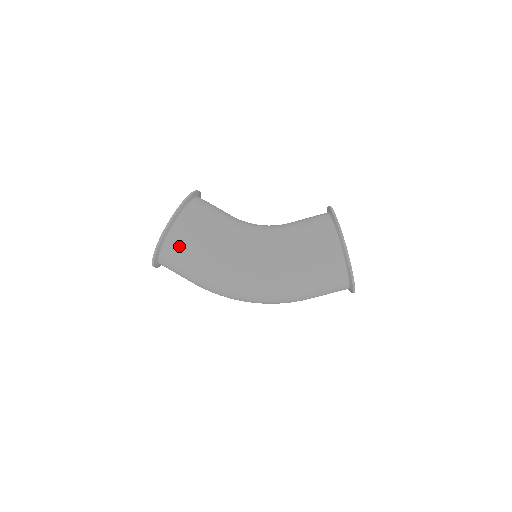
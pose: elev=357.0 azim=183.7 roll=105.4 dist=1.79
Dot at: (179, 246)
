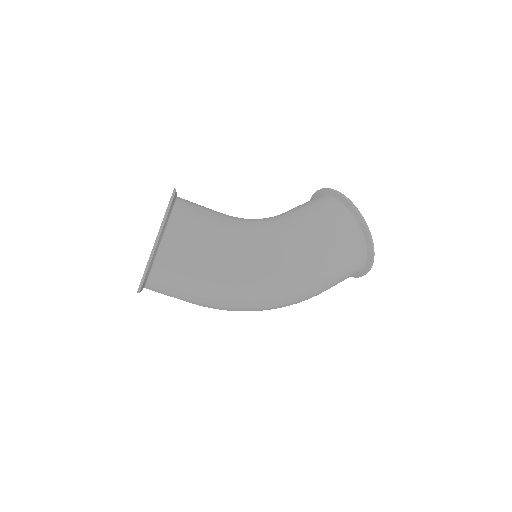
Dot at: (180, 247)
